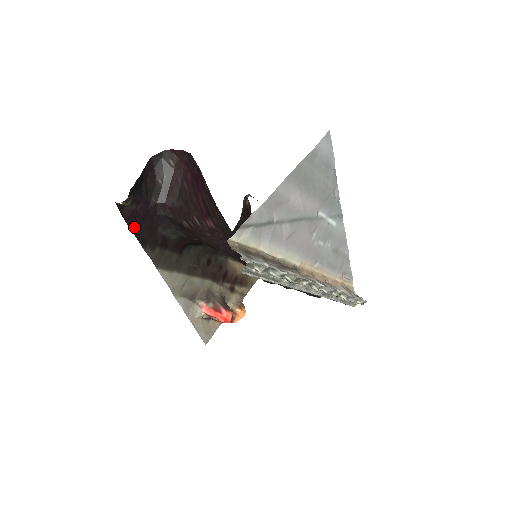
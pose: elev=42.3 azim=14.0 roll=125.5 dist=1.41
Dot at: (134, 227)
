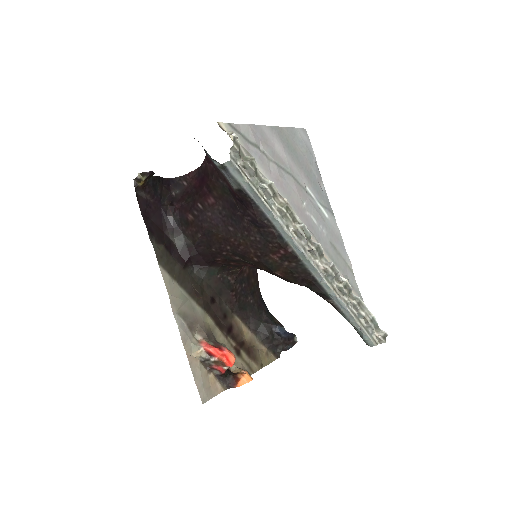
Dot at: (145, 214)
